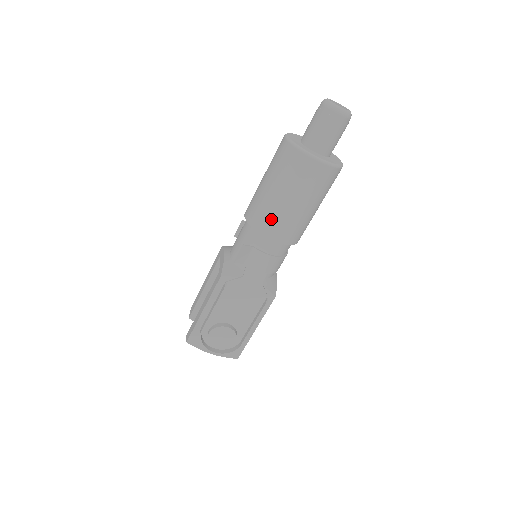
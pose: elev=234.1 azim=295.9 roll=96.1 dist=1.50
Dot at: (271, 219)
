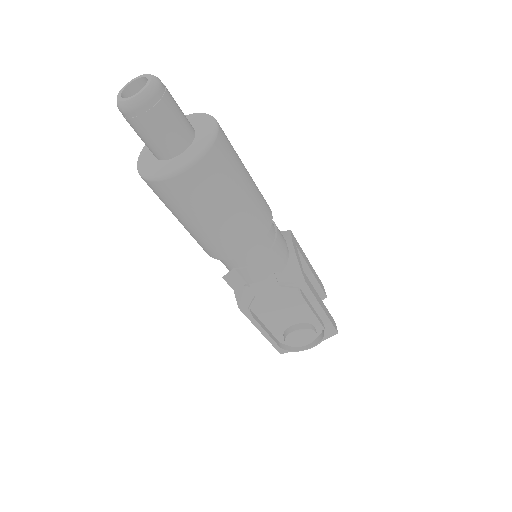
Dot at: (214, 246)
